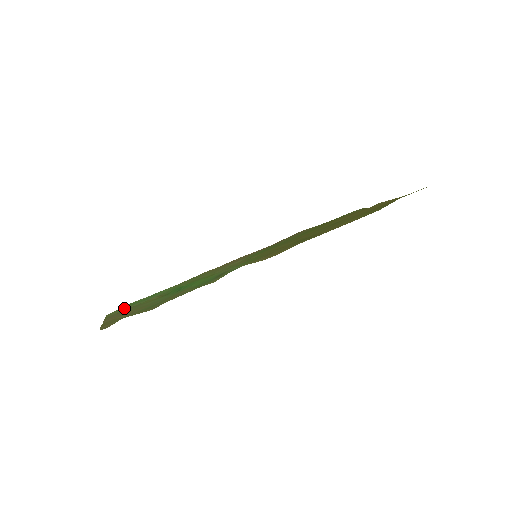
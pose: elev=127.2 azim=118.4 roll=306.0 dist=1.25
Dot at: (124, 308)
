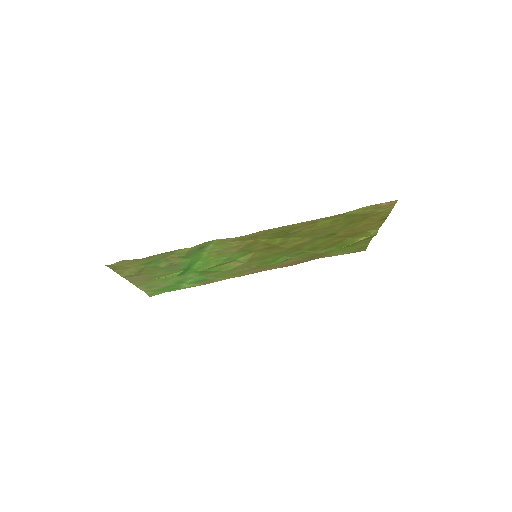
Dot at: (156, 288)
